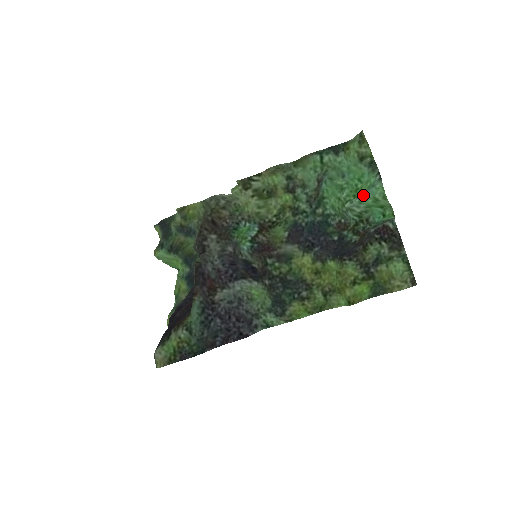
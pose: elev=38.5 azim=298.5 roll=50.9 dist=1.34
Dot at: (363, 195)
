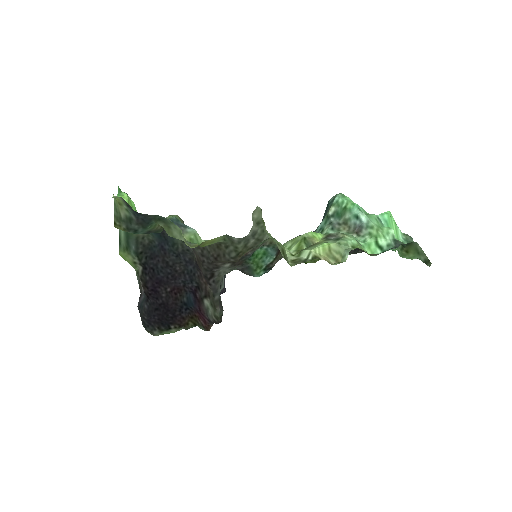
Dot at: occluded
